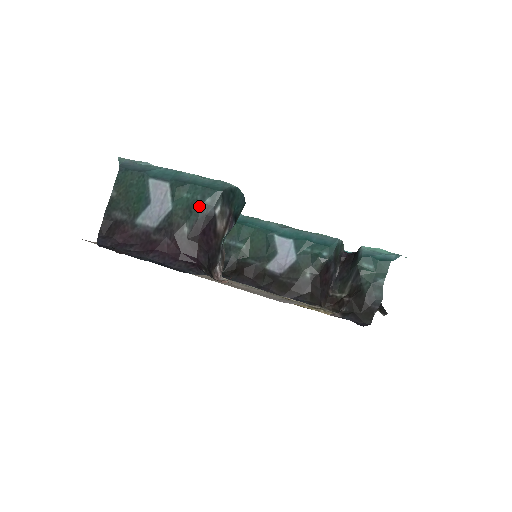
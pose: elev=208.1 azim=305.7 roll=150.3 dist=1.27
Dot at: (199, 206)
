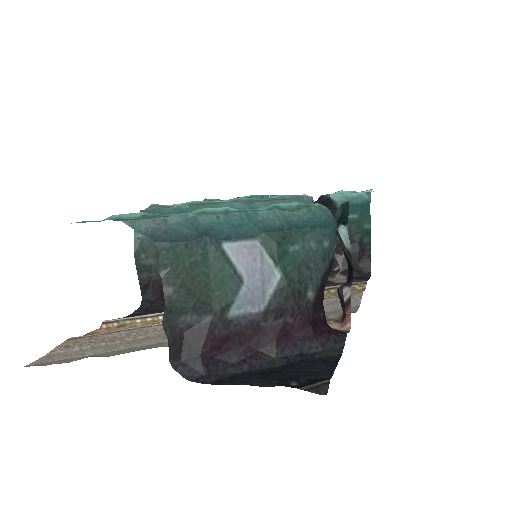
Dot at: (319, 257)
